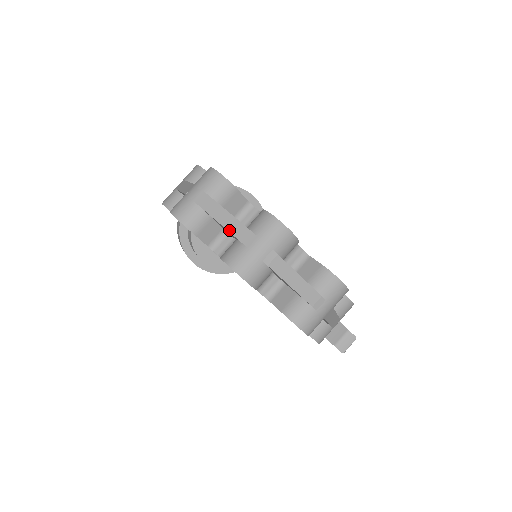
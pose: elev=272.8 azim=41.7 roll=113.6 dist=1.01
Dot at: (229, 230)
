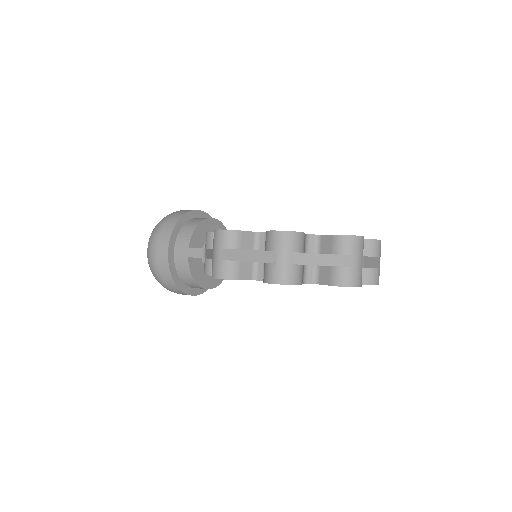
Dot at: (331, 265)
